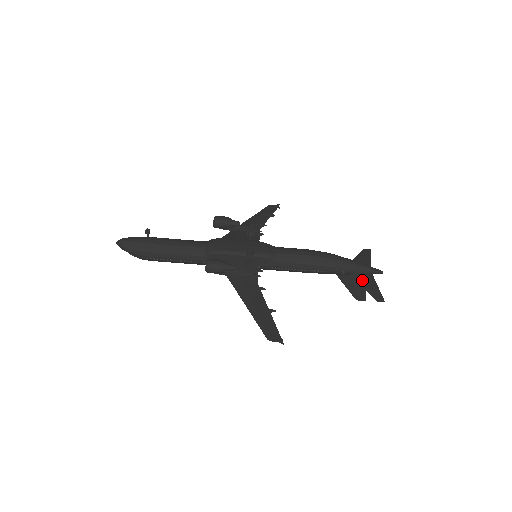
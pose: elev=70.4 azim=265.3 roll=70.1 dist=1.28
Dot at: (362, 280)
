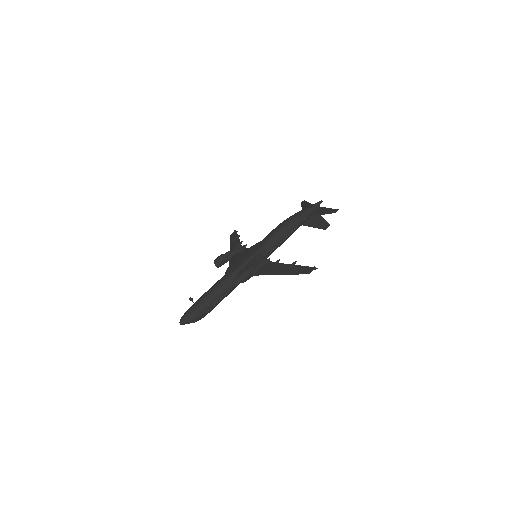
Dot at: (317, 213)
